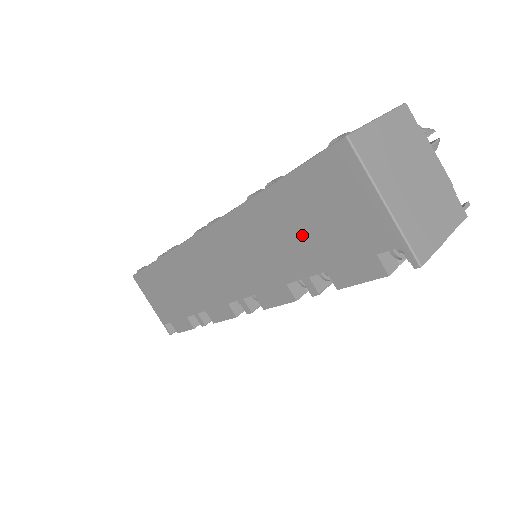
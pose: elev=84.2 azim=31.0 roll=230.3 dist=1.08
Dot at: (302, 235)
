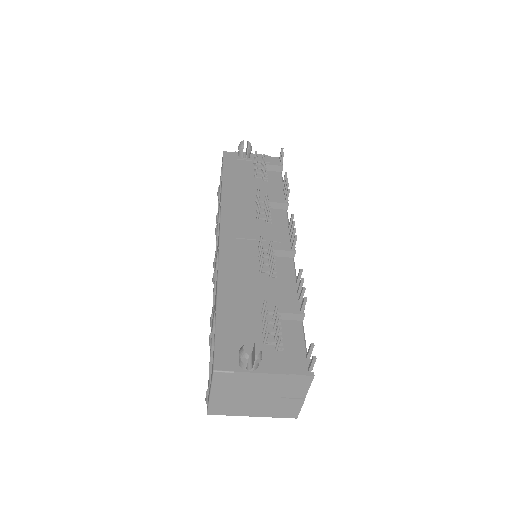
Dot at: occluded
